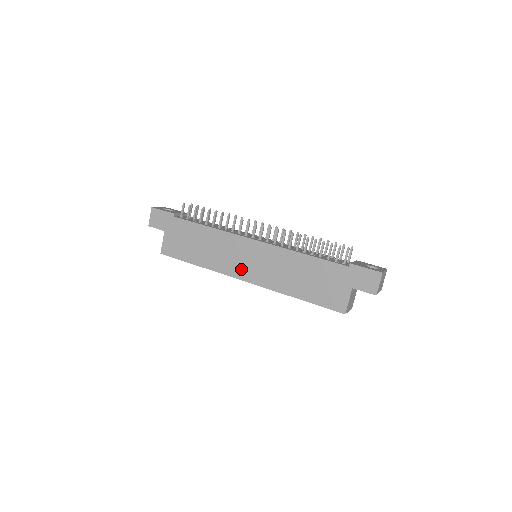
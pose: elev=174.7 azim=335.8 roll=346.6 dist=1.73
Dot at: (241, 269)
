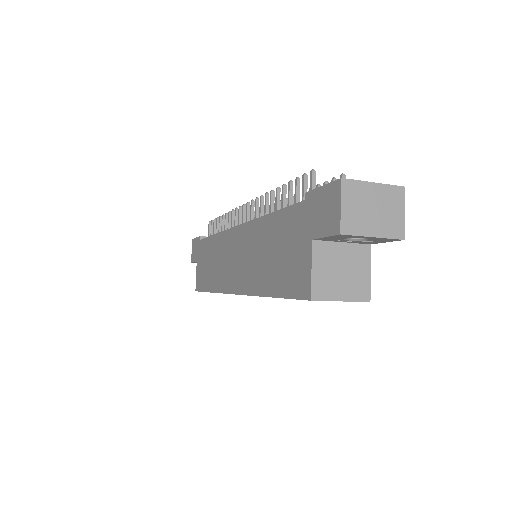
Dot at: (230, 277)
